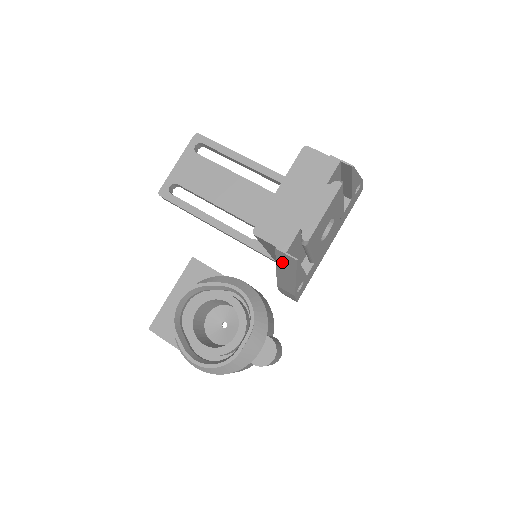
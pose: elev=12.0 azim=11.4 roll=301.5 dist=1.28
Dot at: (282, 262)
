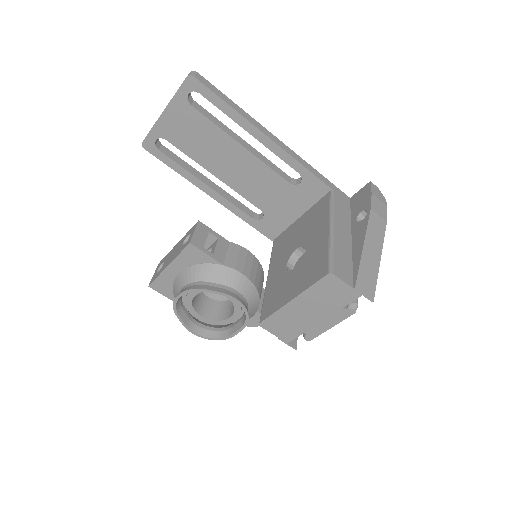
Dot at: occluded
